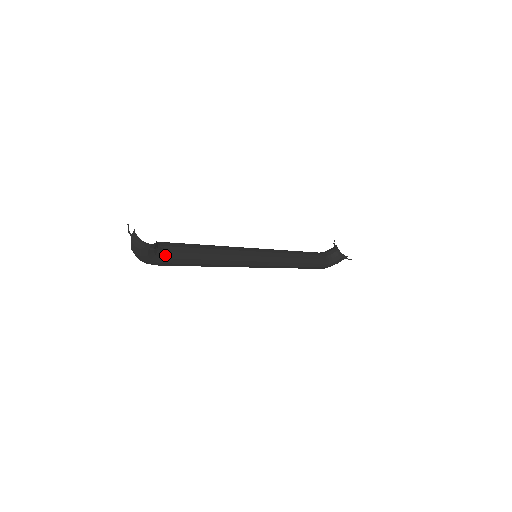
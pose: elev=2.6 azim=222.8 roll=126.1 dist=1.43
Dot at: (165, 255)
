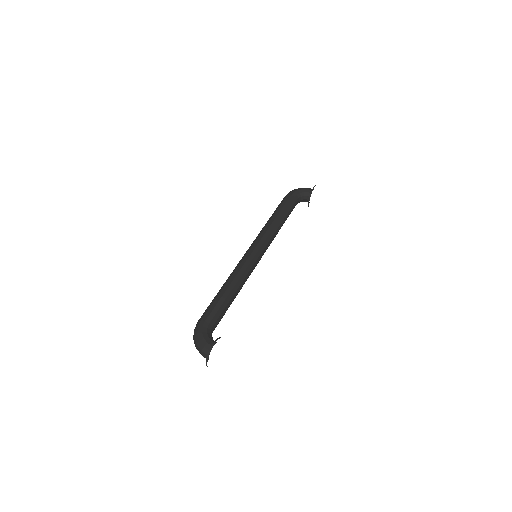
Dot at: occluded
